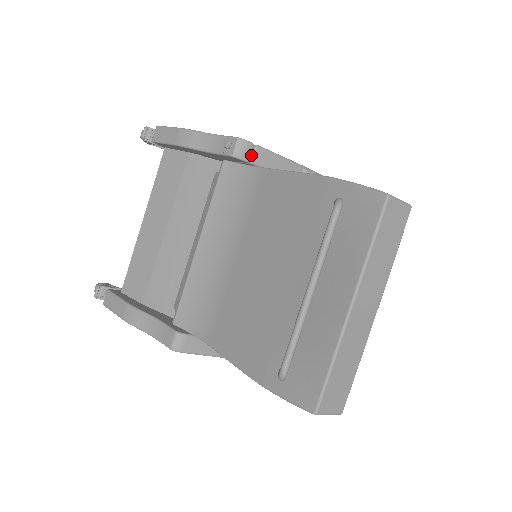
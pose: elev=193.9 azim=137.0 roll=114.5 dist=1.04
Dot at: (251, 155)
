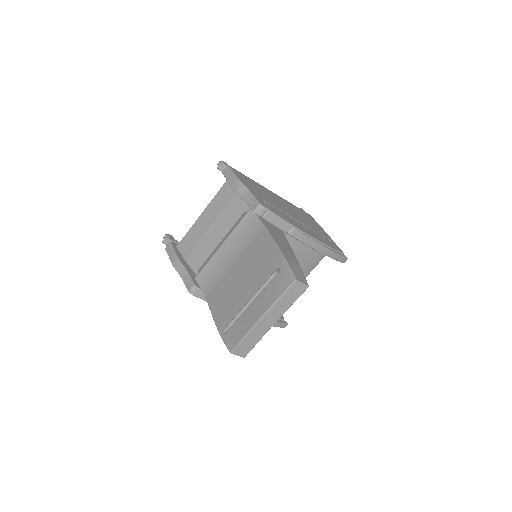
Dot at: (264, 214)
